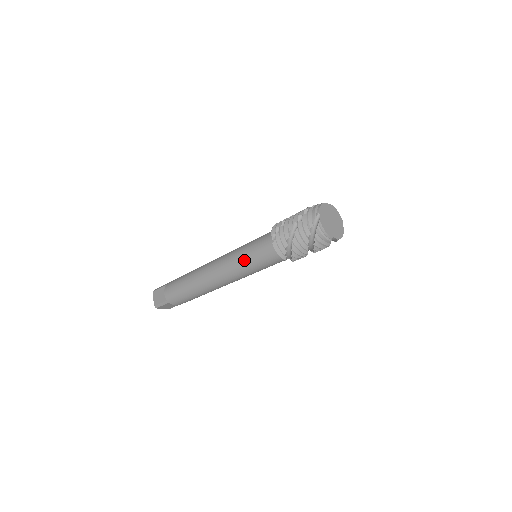
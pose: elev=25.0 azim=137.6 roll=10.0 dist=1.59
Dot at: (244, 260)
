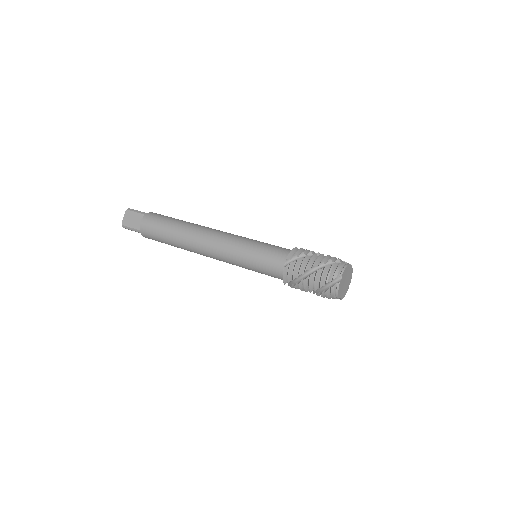
Dot at: (246, 258)
